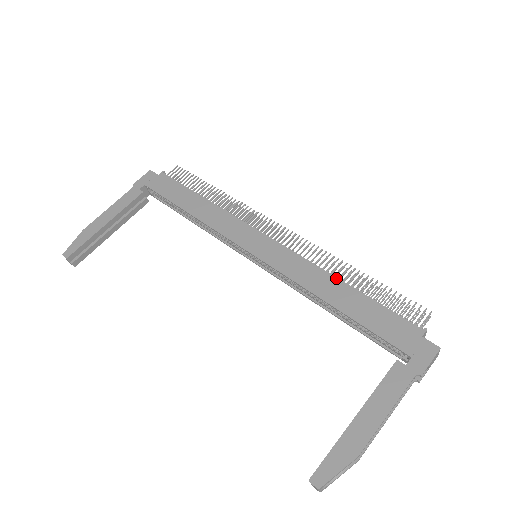
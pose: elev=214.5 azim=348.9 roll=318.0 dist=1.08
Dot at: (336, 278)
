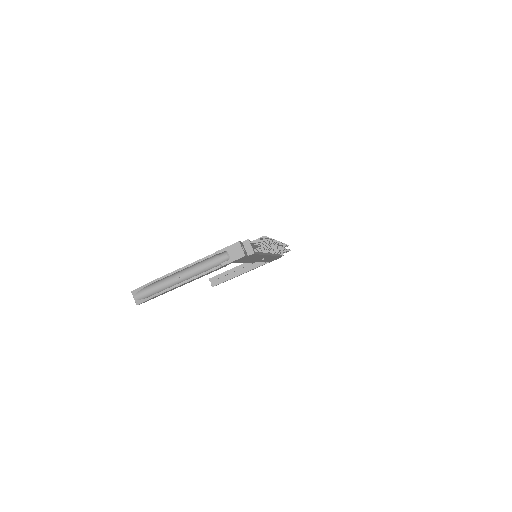
Dot at: occluded
